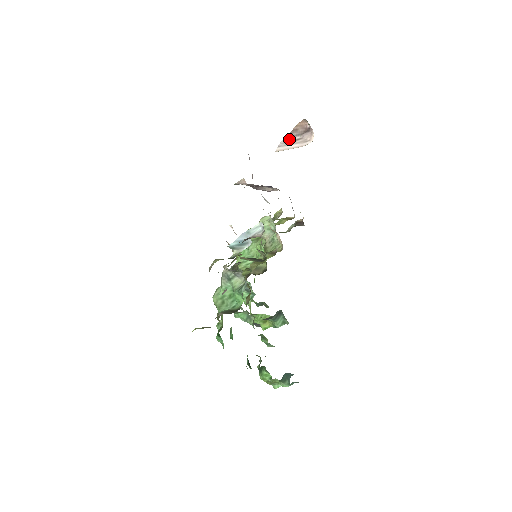
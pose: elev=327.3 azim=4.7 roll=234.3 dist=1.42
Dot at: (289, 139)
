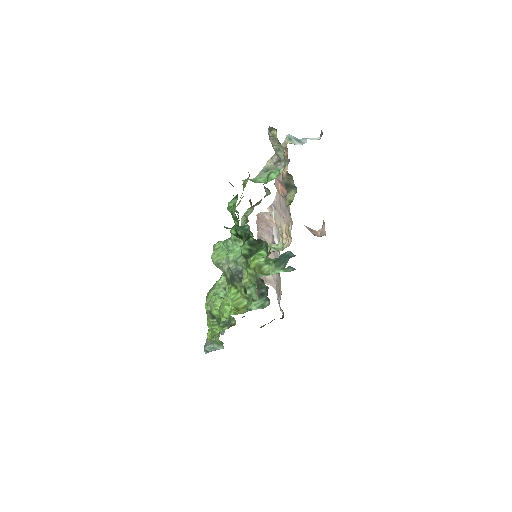
Dot at: occluded
